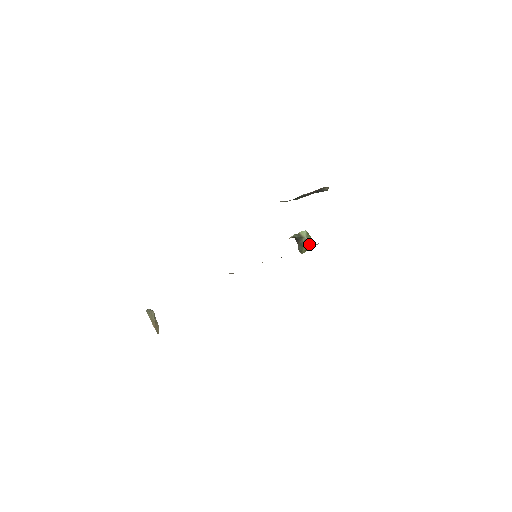
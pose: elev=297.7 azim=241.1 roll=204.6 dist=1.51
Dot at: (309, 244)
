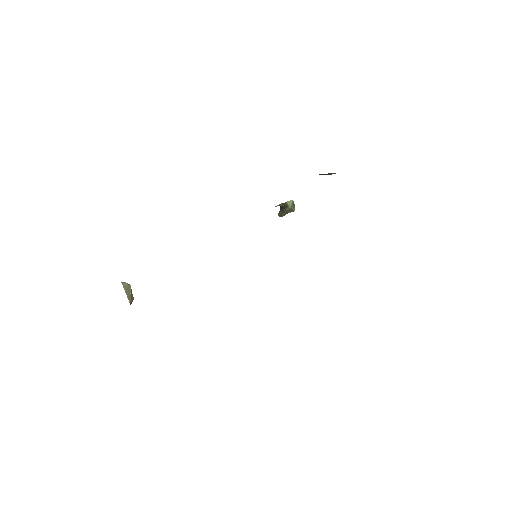
Dot at: occluded
